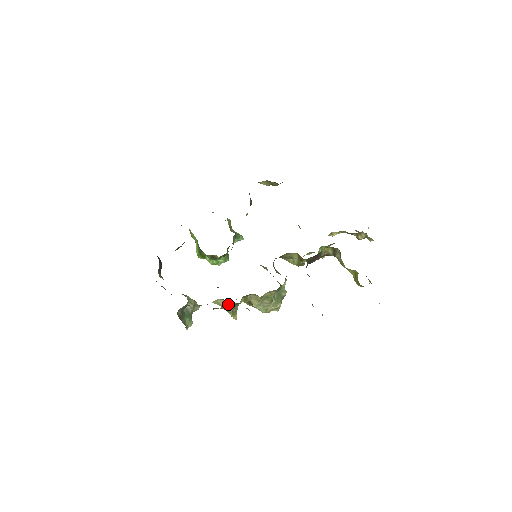
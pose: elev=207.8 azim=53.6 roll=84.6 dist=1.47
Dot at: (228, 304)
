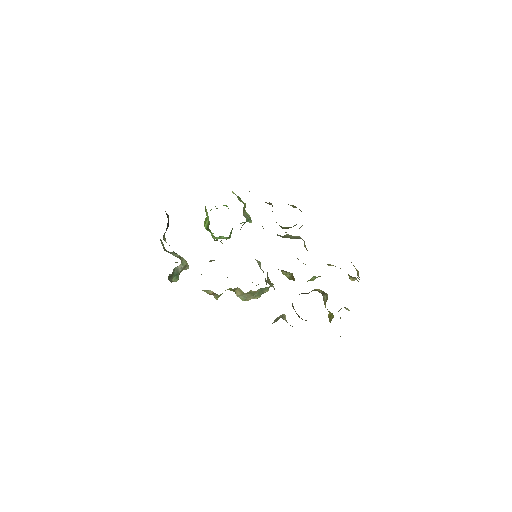
Dot at: (215, 294)
